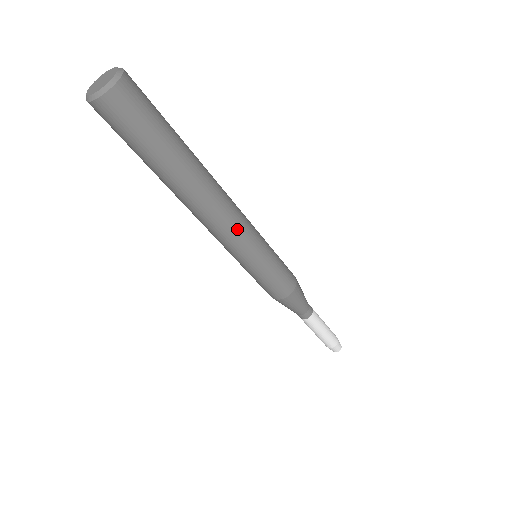
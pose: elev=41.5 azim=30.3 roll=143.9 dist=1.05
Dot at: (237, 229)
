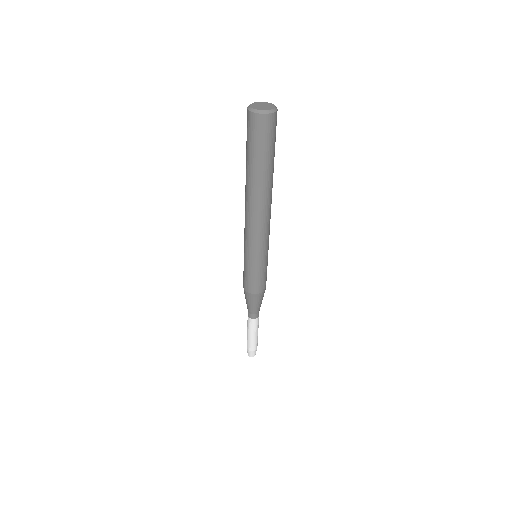
Dot at: (266, 230)
